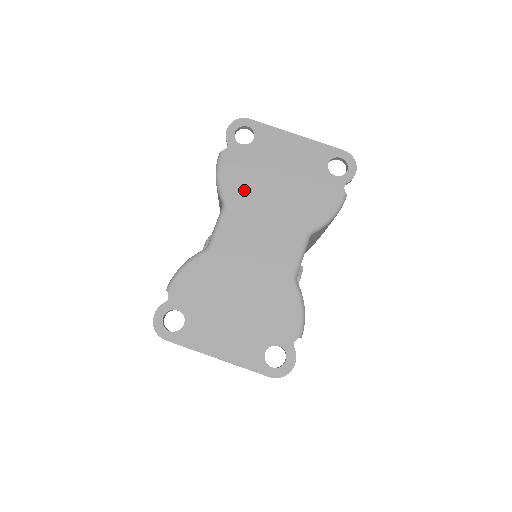
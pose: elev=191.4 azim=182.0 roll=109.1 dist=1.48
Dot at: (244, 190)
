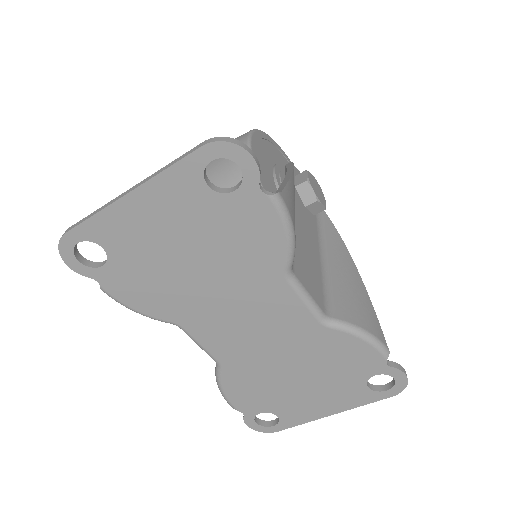
Dot at: (173, 301)
